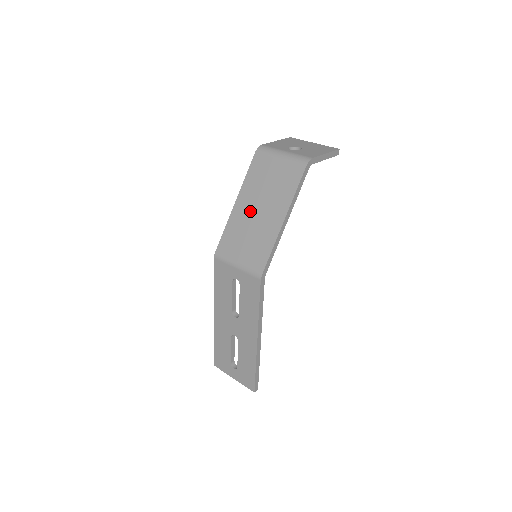
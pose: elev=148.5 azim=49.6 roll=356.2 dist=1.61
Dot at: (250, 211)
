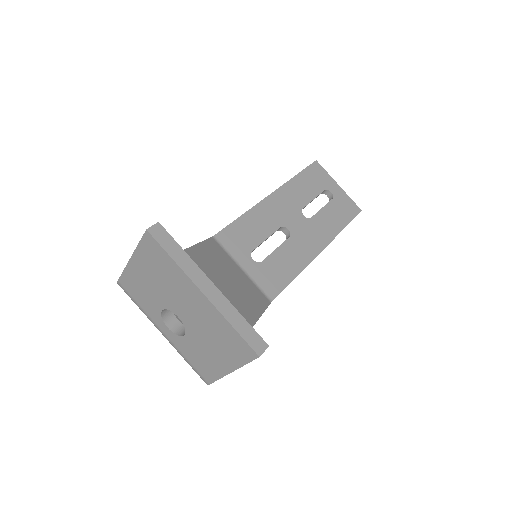
Dot at: occluded
